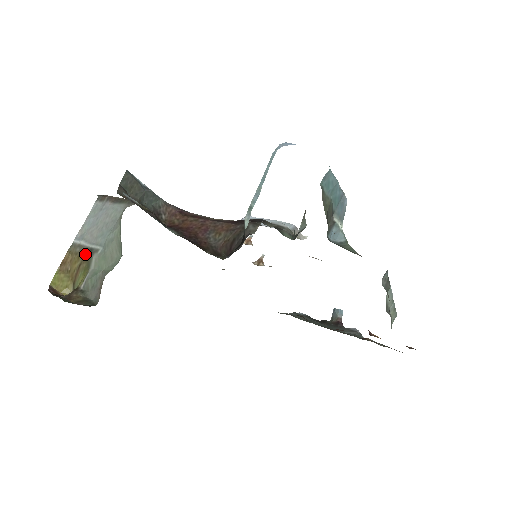
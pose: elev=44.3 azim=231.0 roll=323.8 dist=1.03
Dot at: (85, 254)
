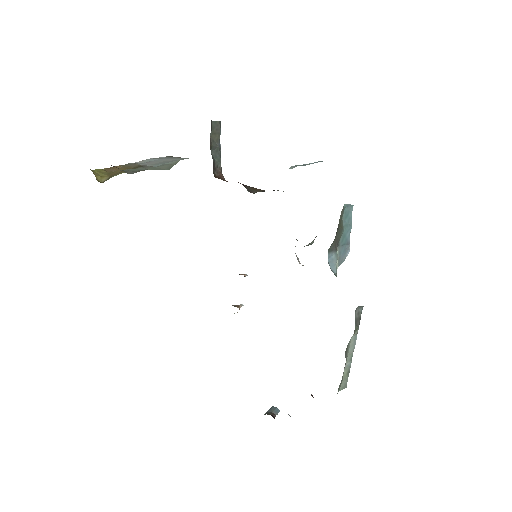
Dot at: (136, 167)
